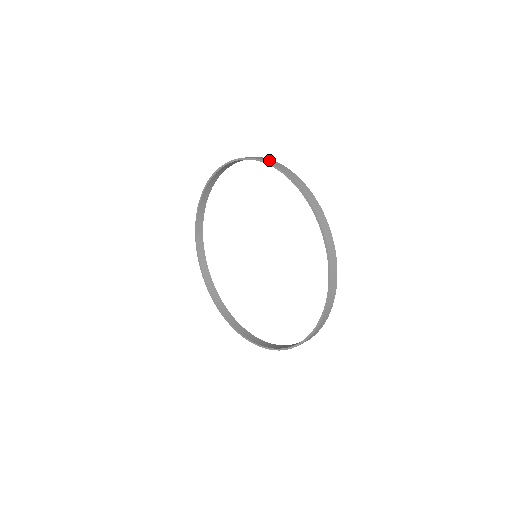
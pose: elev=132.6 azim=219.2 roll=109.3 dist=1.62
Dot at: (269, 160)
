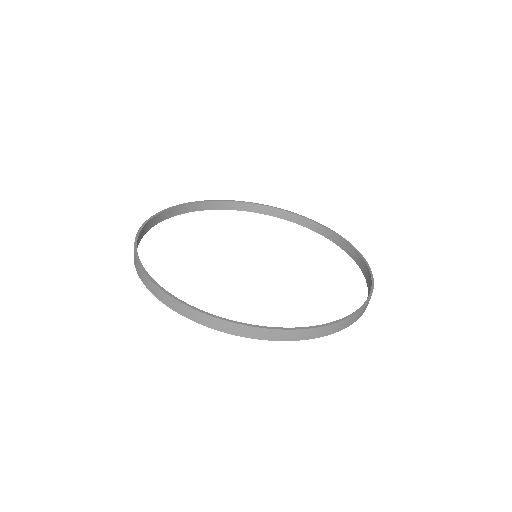
Dot at: (212, 322)
